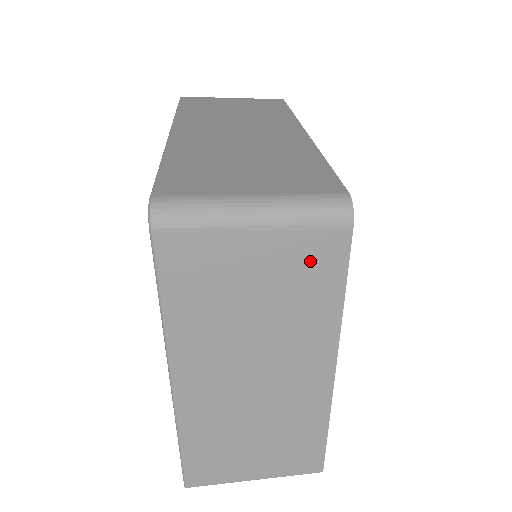
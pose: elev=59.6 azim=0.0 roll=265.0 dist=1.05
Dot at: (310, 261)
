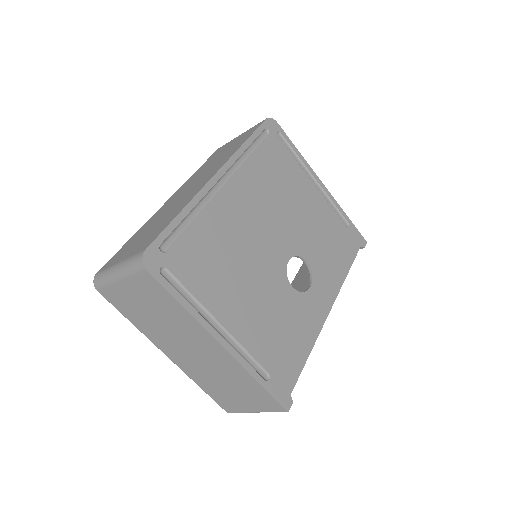
Dot at: (150, 290)
